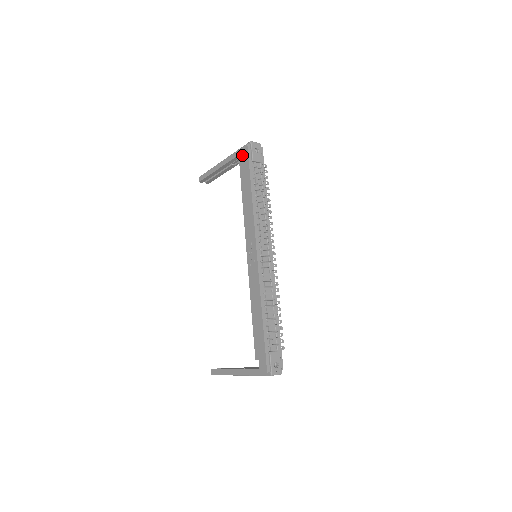
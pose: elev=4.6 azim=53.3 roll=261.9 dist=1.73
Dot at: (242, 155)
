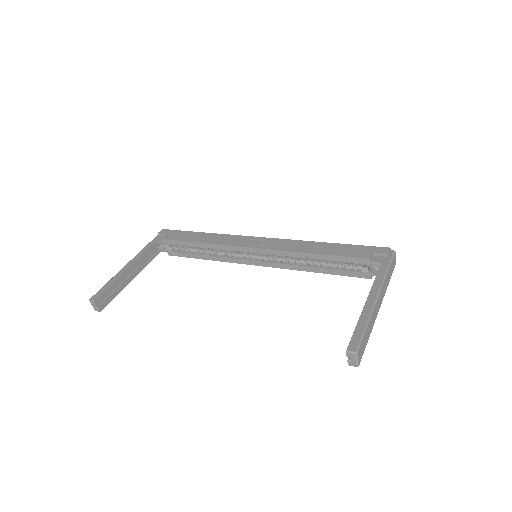
Dot at: (159, 239)
